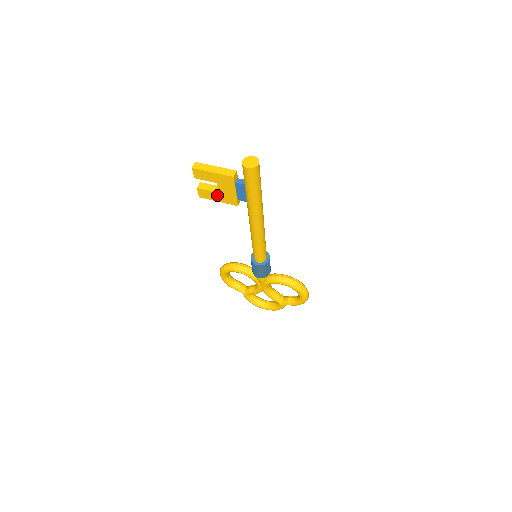
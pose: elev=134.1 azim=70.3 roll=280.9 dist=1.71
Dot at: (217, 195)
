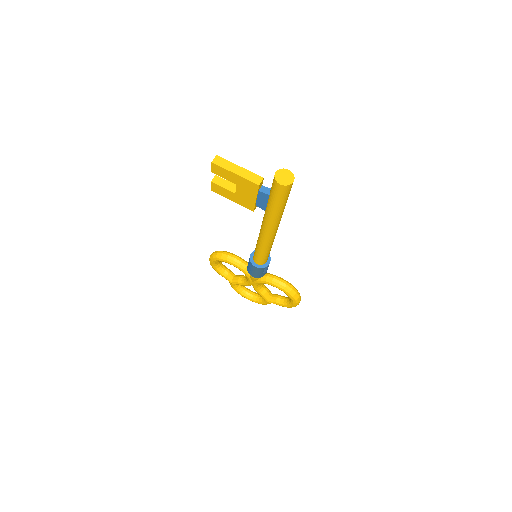
Dot at: (233, 195)
